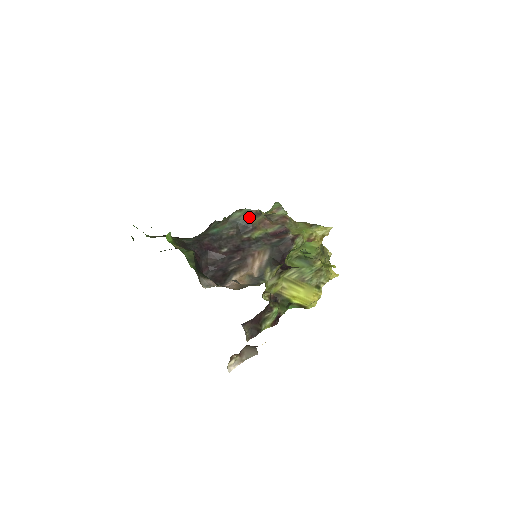
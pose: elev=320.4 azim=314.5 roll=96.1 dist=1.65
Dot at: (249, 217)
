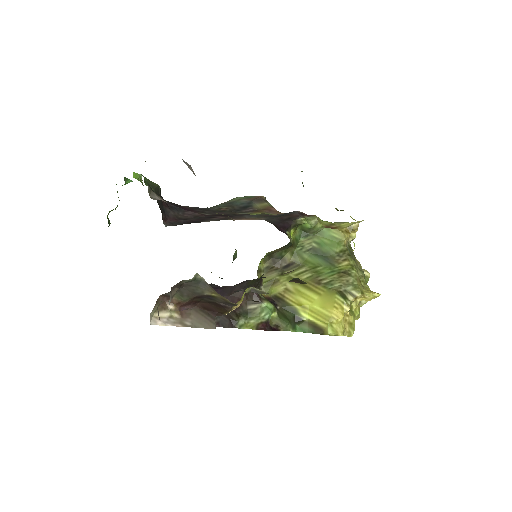
Dot at: (251, 201)
